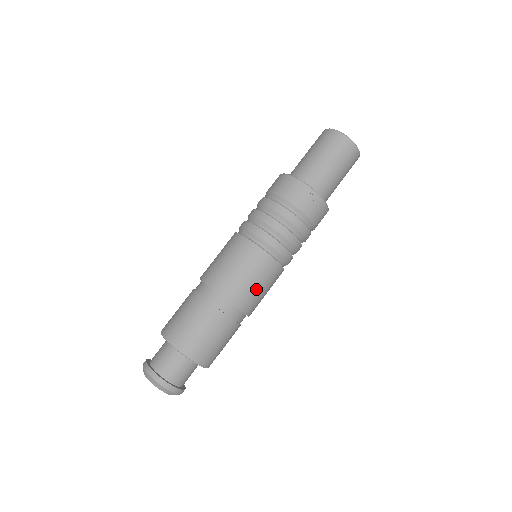
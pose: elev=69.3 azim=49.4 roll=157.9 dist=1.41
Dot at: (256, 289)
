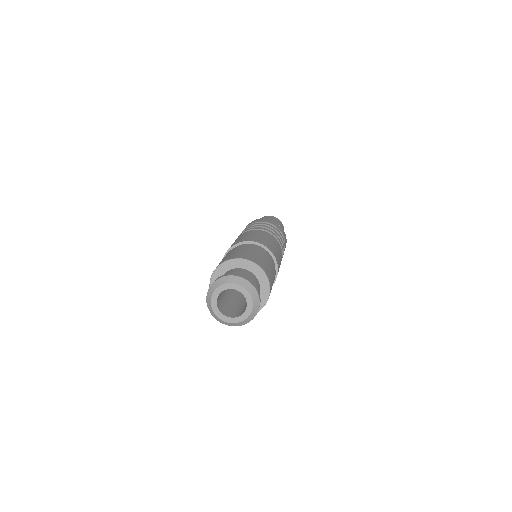
Dot at: (278, 253)
